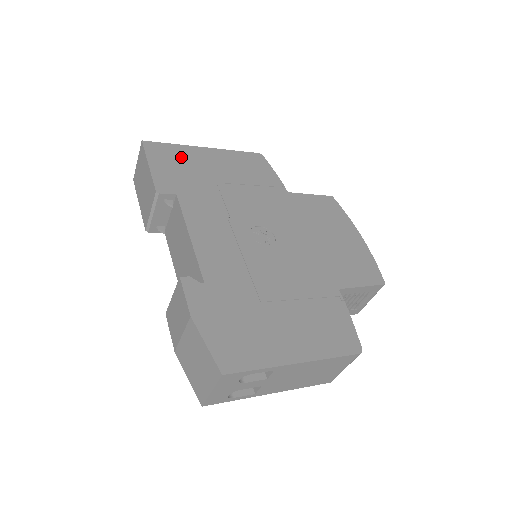
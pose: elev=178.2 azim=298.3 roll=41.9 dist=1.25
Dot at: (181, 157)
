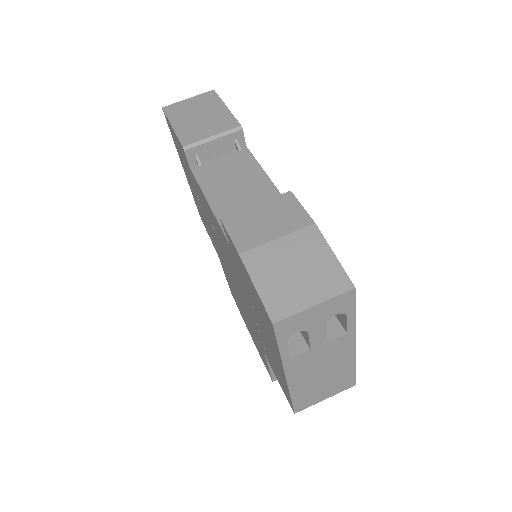
Dot at: occluded
